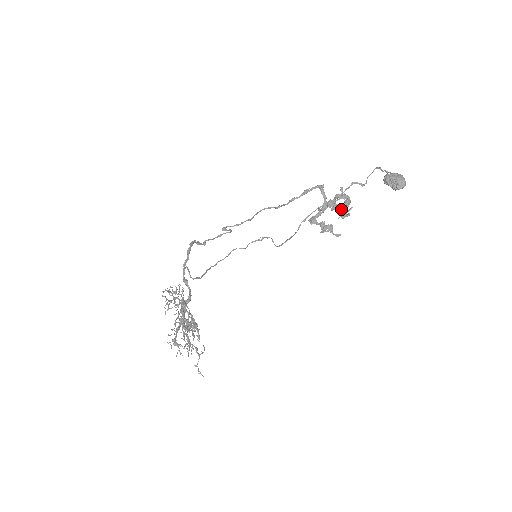
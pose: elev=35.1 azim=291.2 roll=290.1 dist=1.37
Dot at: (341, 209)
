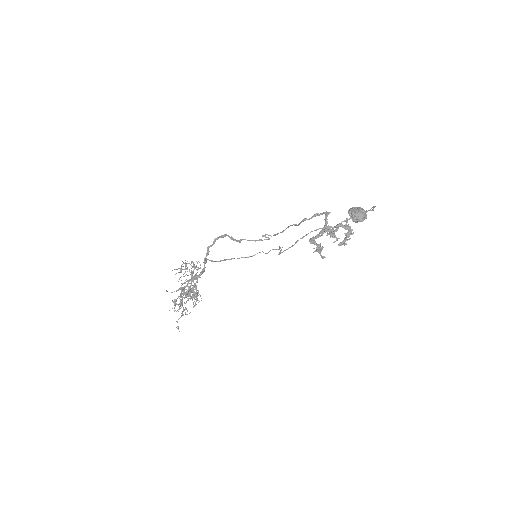
Dot at: (335, 236)
